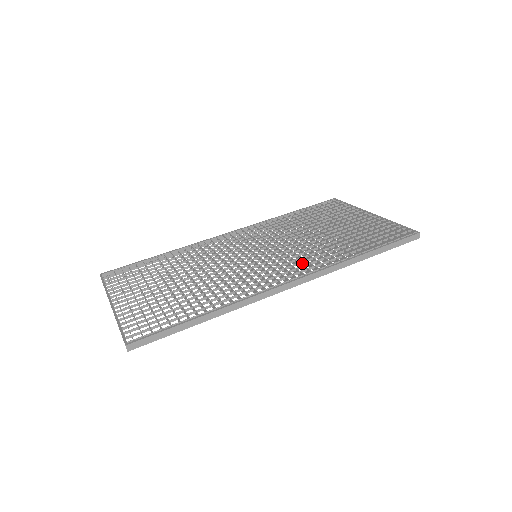
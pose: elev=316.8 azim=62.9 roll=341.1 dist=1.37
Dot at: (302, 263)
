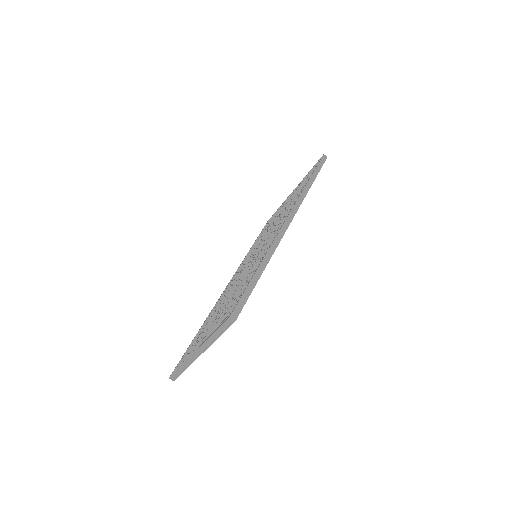
Dot at: occluded
